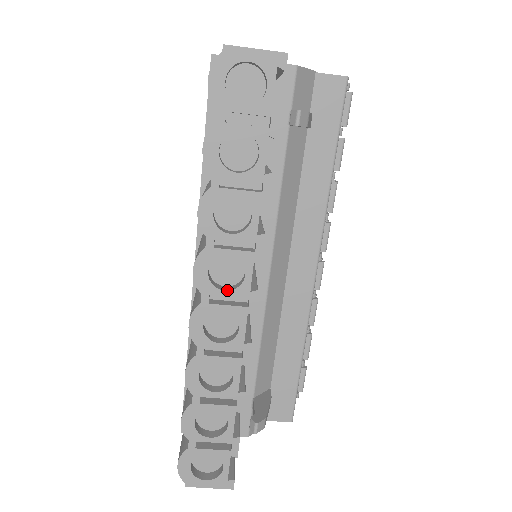
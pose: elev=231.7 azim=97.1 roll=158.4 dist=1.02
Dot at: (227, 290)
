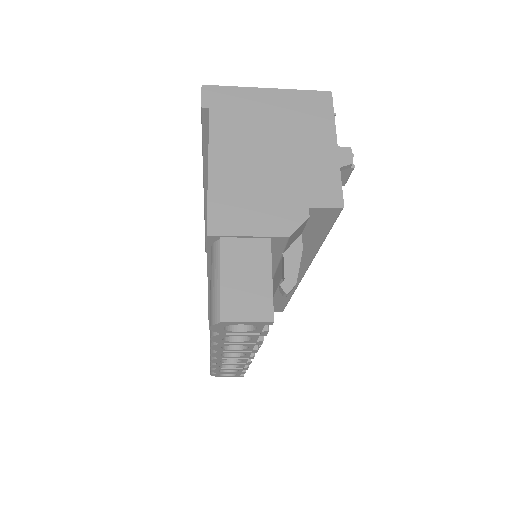
Dot at: (234, 357)
